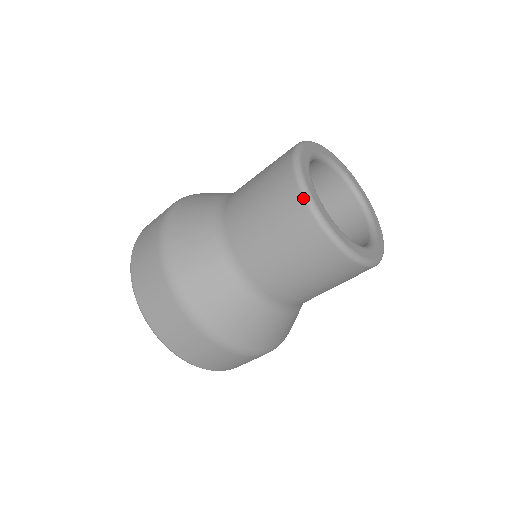
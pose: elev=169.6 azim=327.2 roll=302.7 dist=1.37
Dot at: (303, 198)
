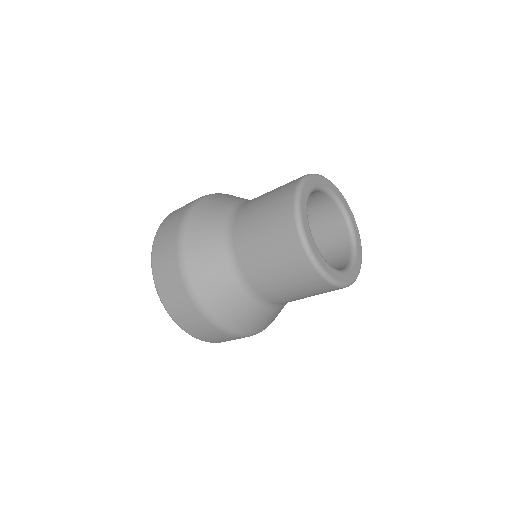
Dot at: (294, 214)
